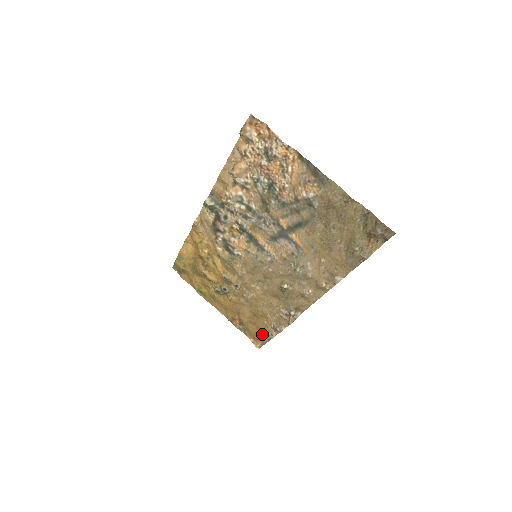
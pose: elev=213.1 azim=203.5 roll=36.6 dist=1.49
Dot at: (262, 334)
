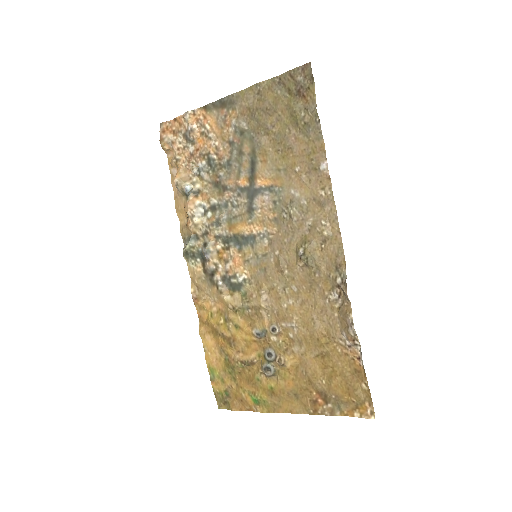
Dot at: (354, 380)
